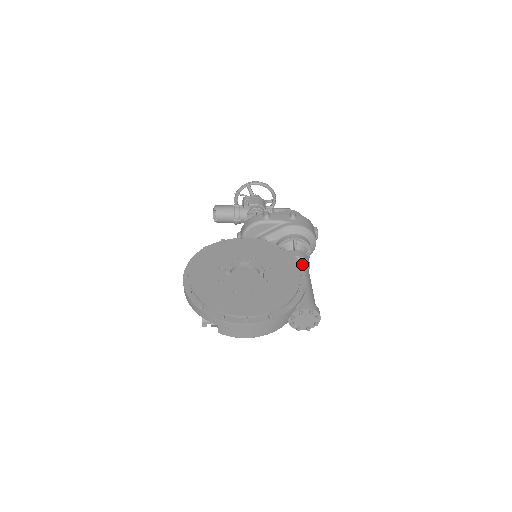
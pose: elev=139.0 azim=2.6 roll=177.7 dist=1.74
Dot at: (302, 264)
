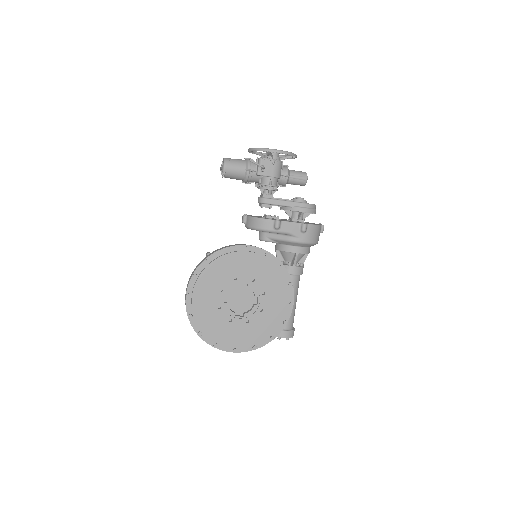
Dot at: (295, 282)
